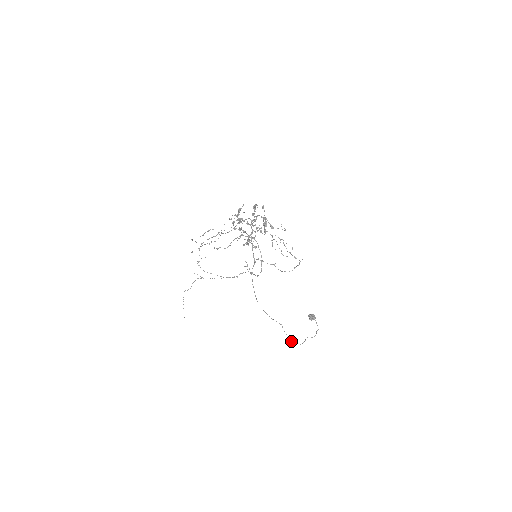
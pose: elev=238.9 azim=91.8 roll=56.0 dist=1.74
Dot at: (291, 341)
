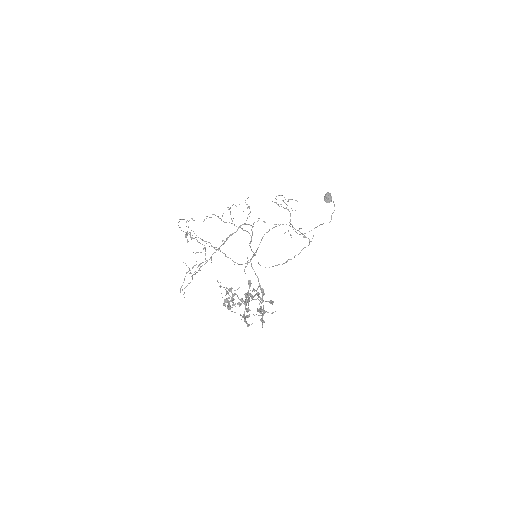
Dot at: occluded
